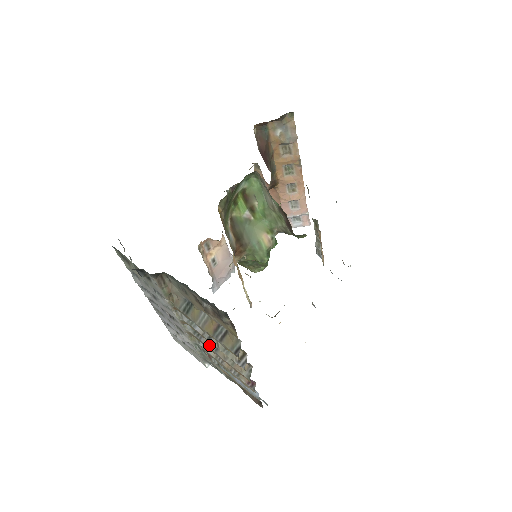
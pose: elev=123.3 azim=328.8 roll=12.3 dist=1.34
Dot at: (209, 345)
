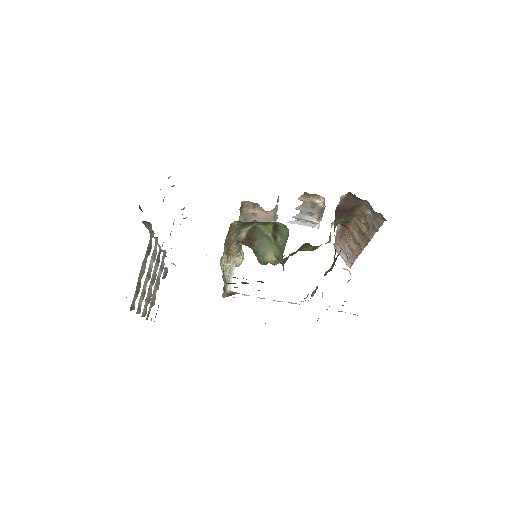
Dot at: (154, 272)
